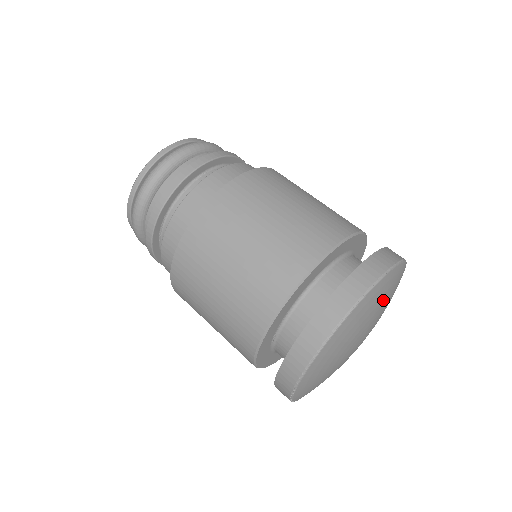
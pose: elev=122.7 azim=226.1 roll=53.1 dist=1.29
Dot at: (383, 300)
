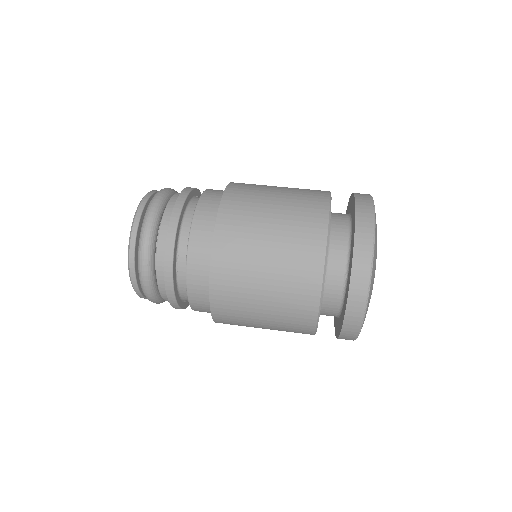
Dot at: occluded
